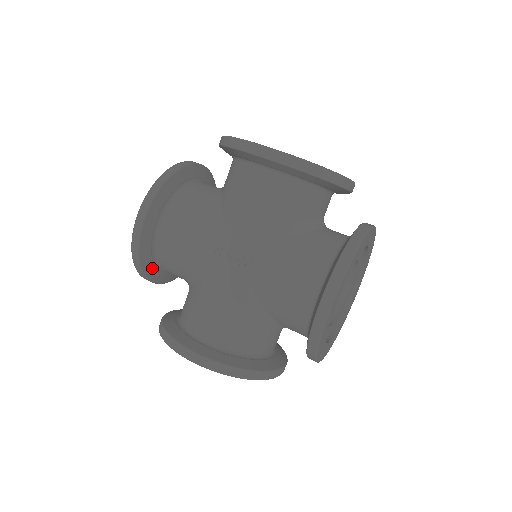
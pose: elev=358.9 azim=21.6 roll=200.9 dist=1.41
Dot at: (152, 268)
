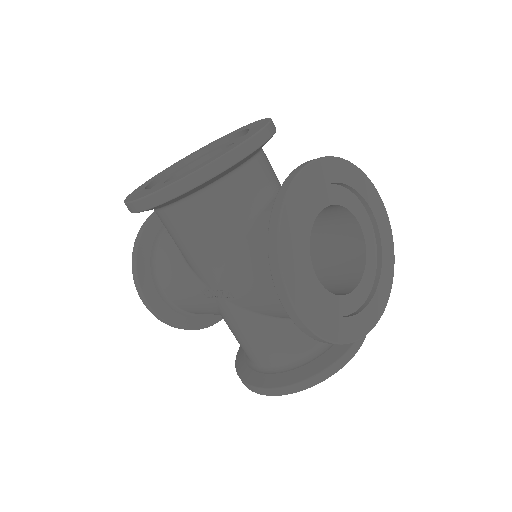
Dot at: (198, 320)
